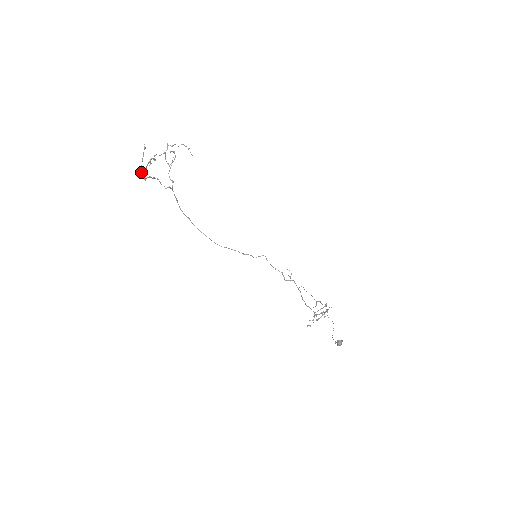
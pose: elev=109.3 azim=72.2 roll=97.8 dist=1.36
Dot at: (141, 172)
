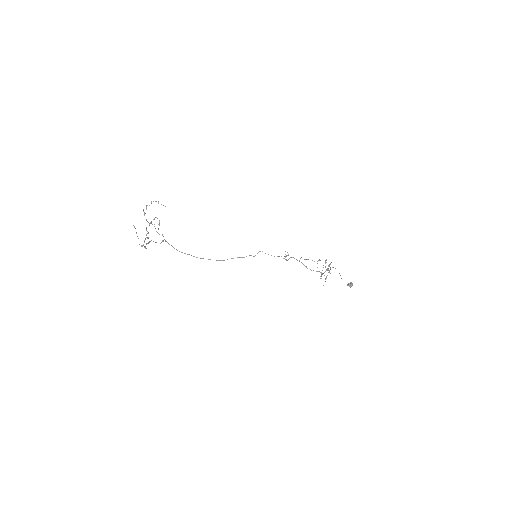
Dot at: occluded
